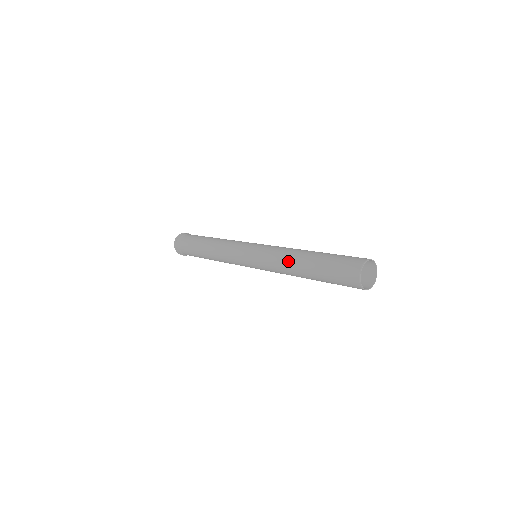
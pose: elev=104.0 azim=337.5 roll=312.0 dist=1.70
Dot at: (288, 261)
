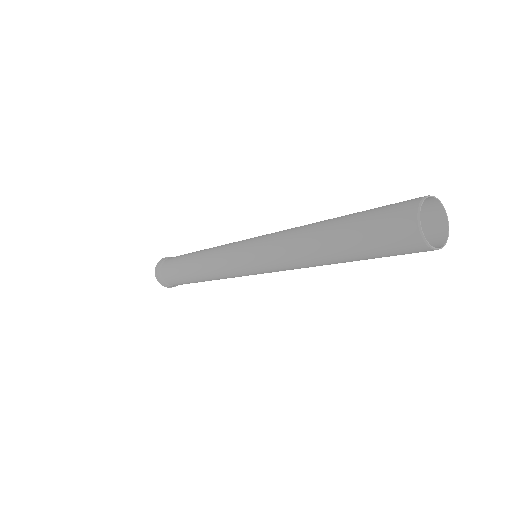
Dot at: (300, 232)
